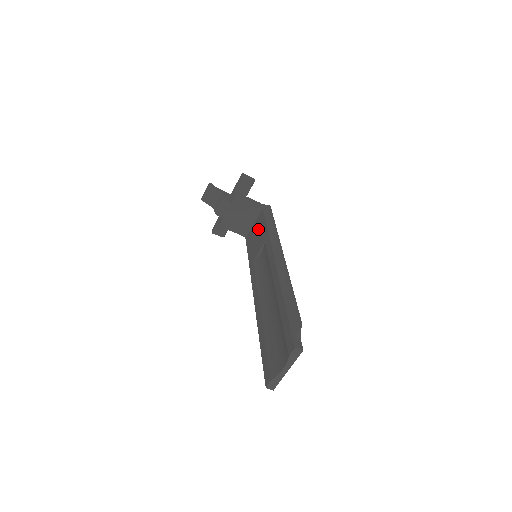
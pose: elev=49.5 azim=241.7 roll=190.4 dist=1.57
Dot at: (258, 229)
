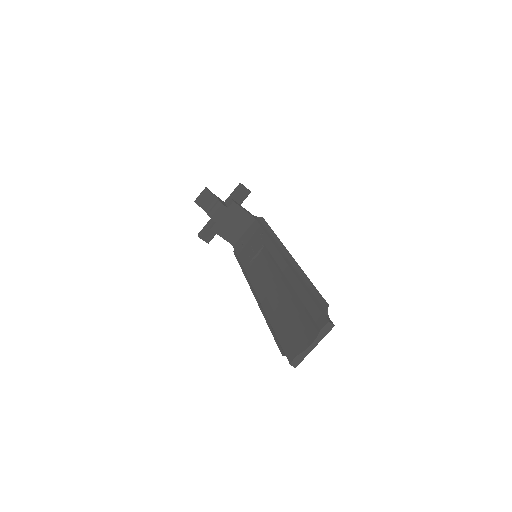
Dot at: (252, 236)
